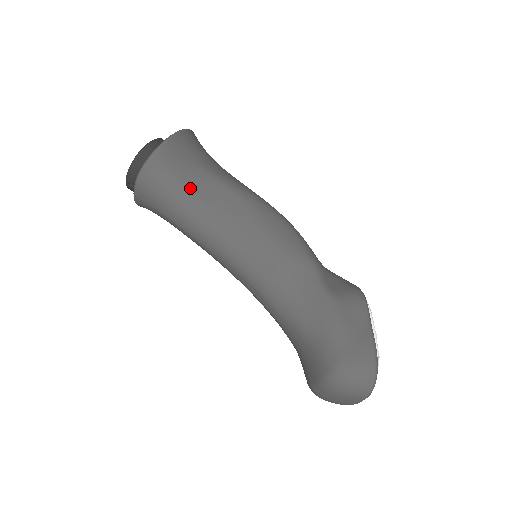
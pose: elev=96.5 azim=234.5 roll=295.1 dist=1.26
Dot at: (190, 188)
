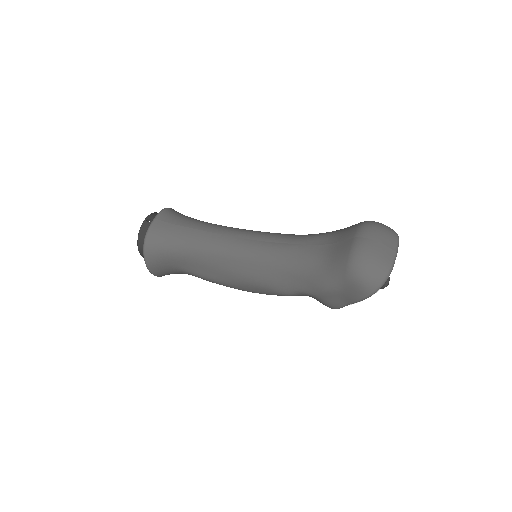
Dot at: occluded
